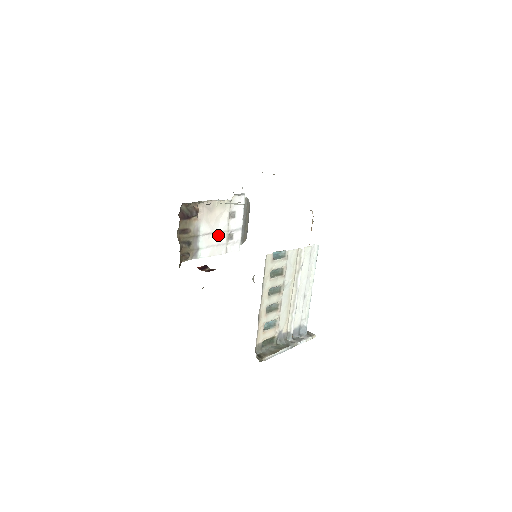
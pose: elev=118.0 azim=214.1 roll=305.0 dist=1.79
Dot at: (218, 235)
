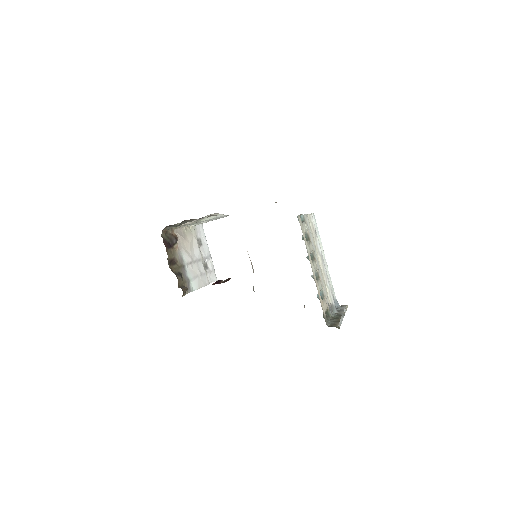
Dot at: (197, 264)
